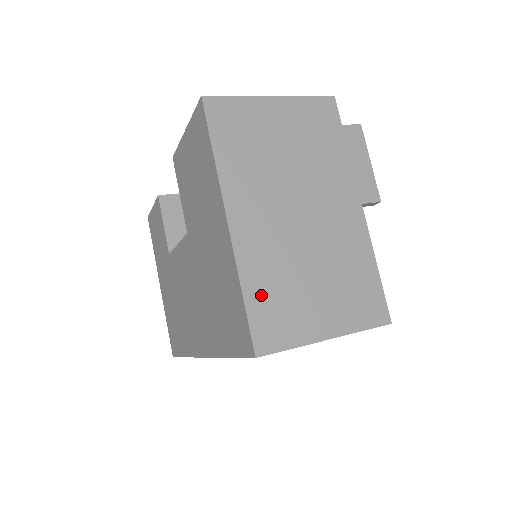
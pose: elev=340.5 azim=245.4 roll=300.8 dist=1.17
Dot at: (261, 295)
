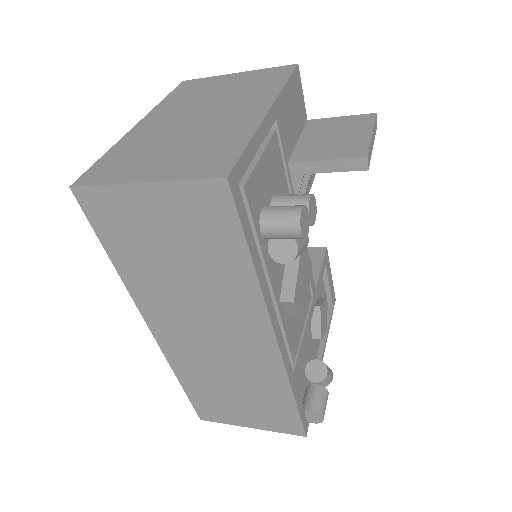
Dot at: (116, 156)
